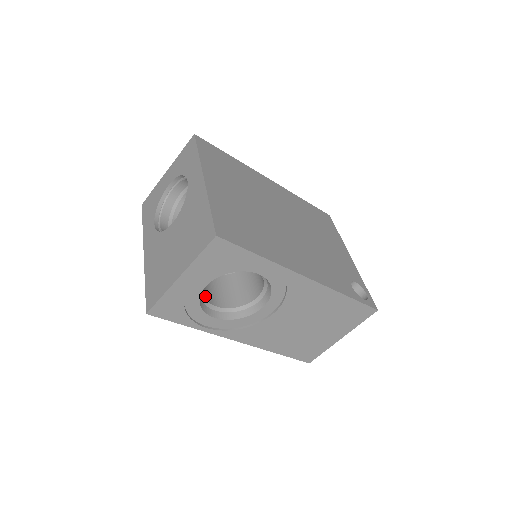
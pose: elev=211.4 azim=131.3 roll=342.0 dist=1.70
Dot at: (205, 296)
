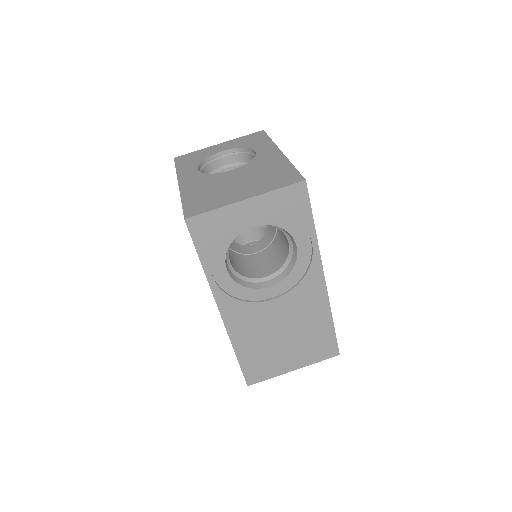
Dot at: (230, 245)
